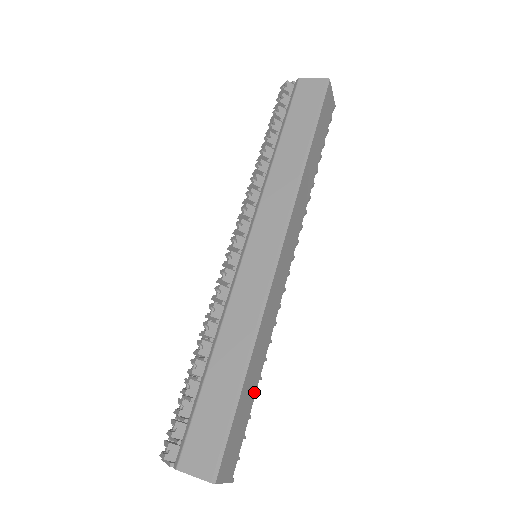
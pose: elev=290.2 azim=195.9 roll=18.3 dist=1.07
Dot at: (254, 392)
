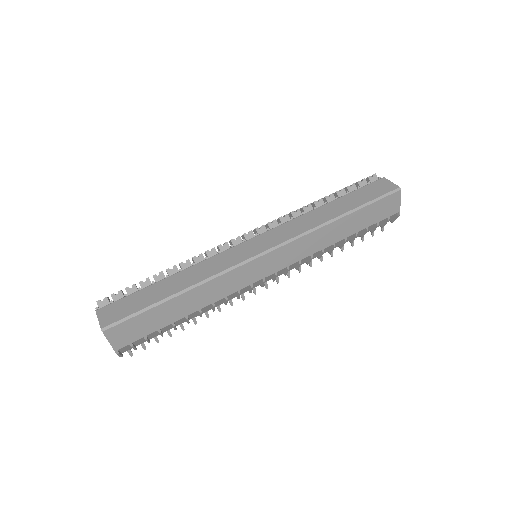
Dot at: (174, 319)
